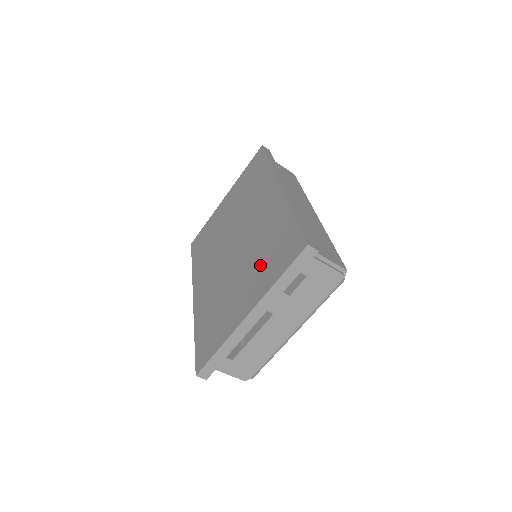
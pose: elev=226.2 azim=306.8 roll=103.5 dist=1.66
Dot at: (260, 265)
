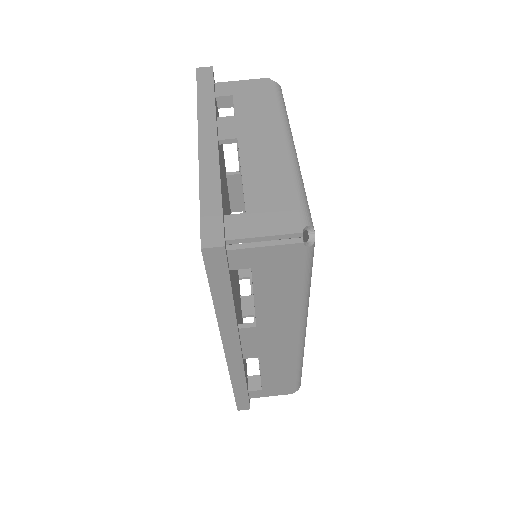
Dot at: occluded
